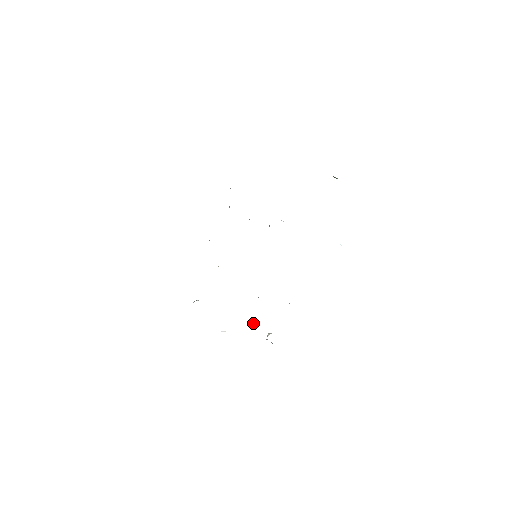
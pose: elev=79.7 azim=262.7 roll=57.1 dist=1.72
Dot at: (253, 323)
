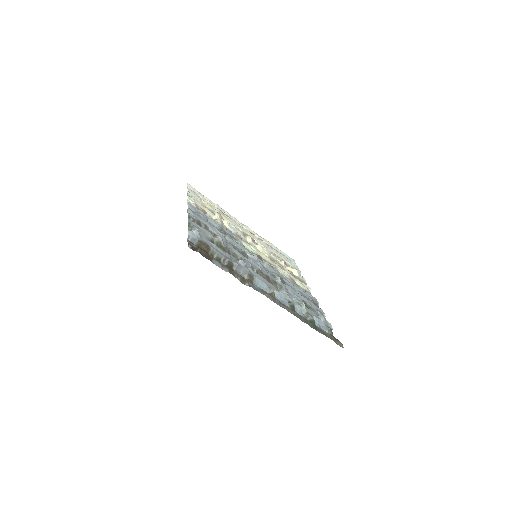
Dot at: occluded
